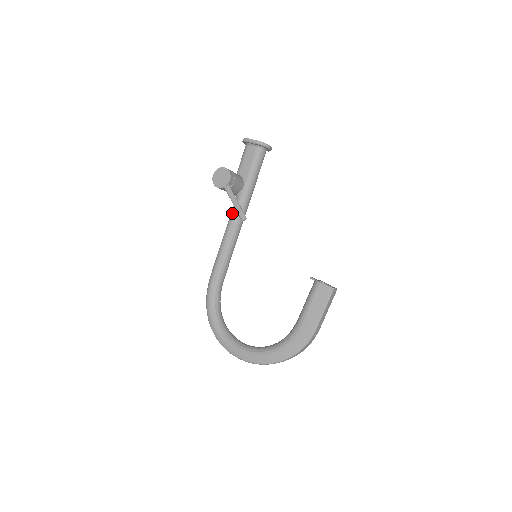
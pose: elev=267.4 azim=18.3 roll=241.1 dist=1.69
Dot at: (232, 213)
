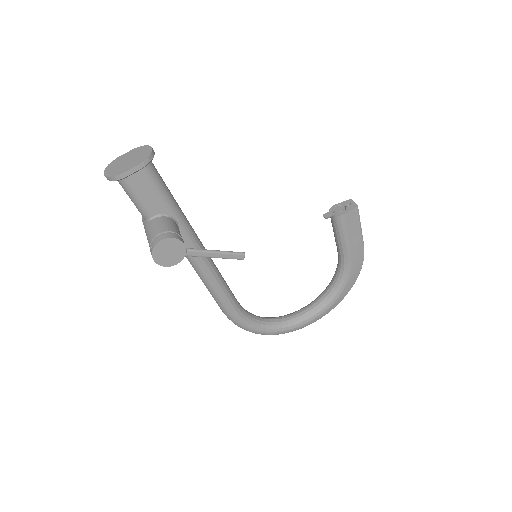
Dot at: occluded
